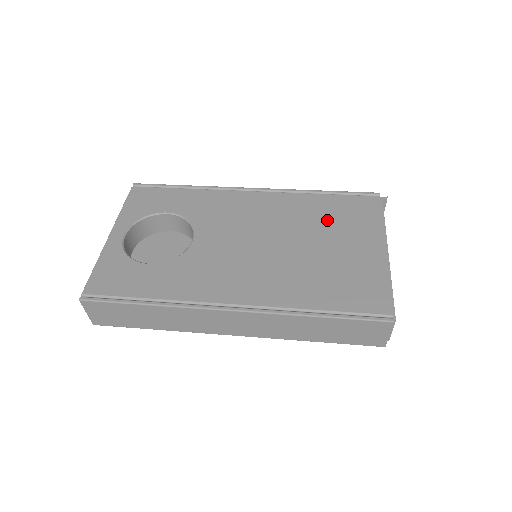
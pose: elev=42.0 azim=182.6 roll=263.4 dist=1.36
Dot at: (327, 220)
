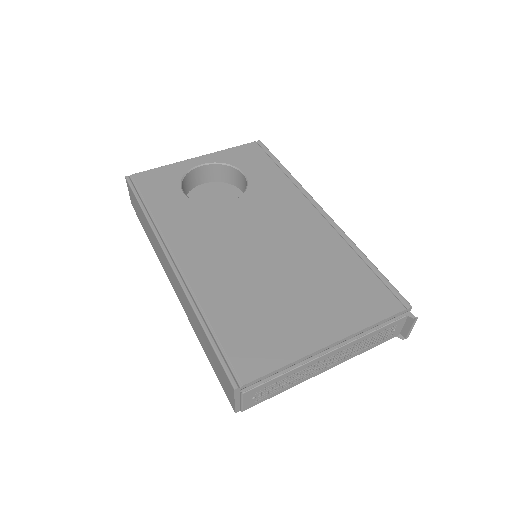
Dot at: (329, 279)
